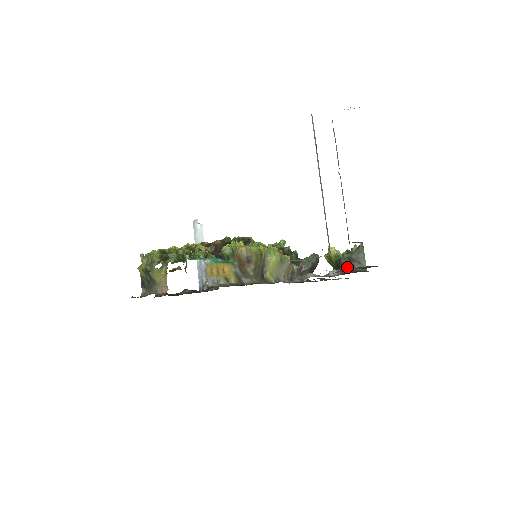
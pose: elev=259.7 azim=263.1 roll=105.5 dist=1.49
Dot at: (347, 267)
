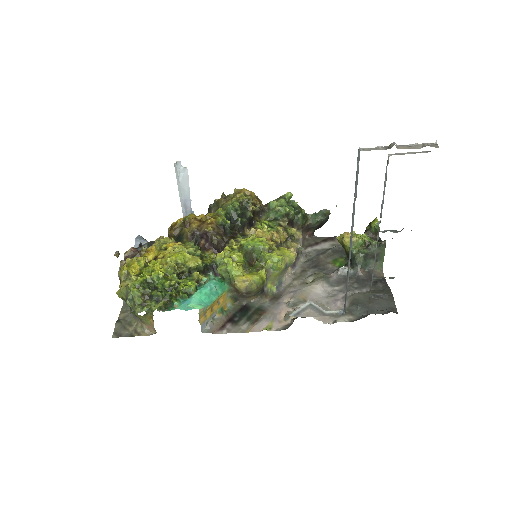
Dot at: (361, 267)
